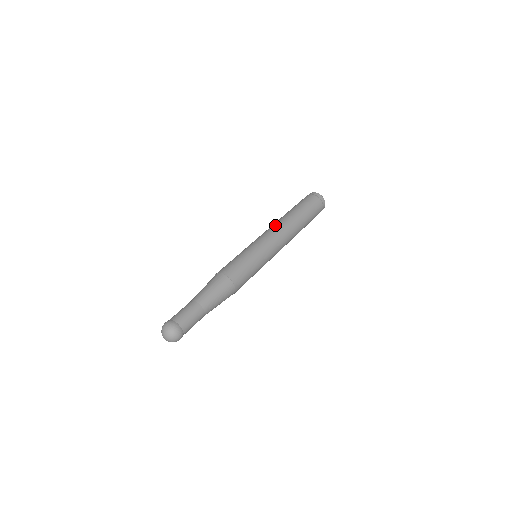
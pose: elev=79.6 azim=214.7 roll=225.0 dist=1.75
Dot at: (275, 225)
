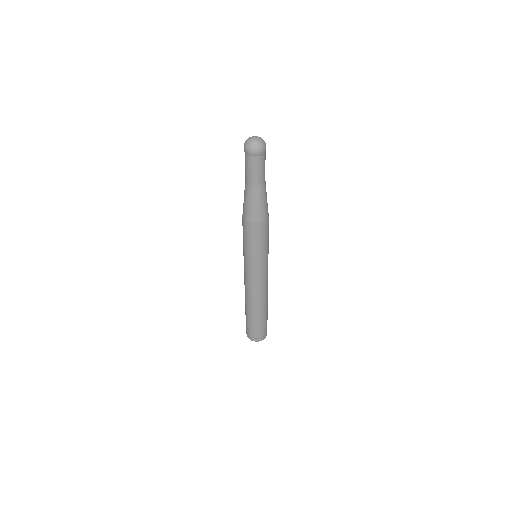
Dot at: occluded
